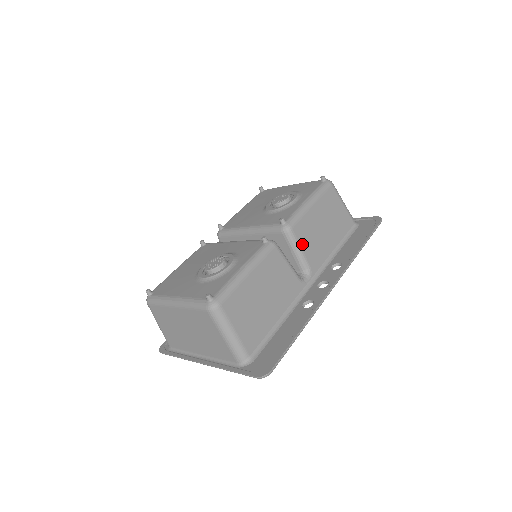
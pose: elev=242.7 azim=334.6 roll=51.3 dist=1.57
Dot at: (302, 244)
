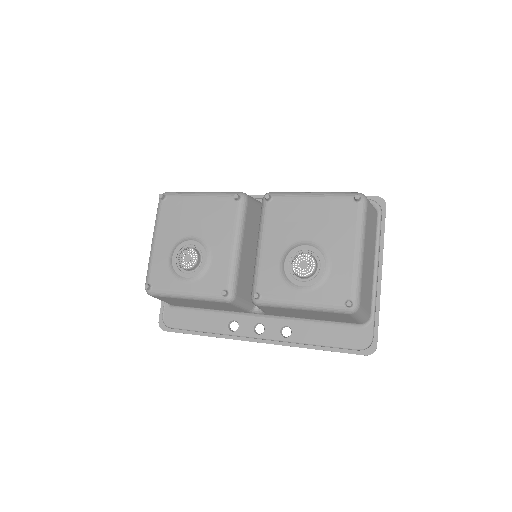
Dot at: (266, 310)
